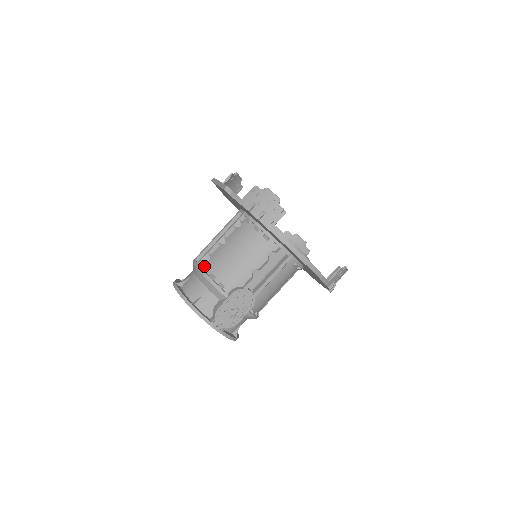
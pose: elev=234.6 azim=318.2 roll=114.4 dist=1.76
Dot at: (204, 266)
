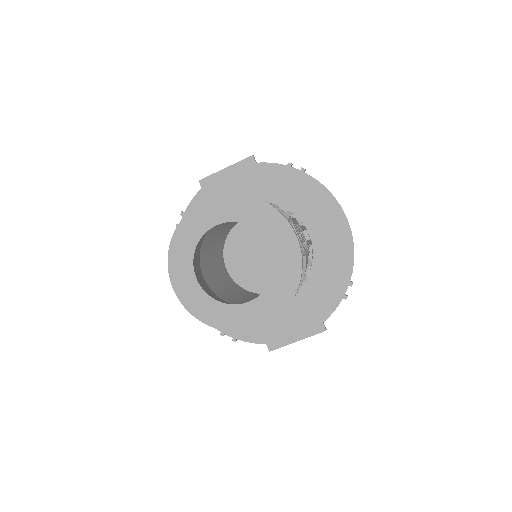
Dot at: occluded
